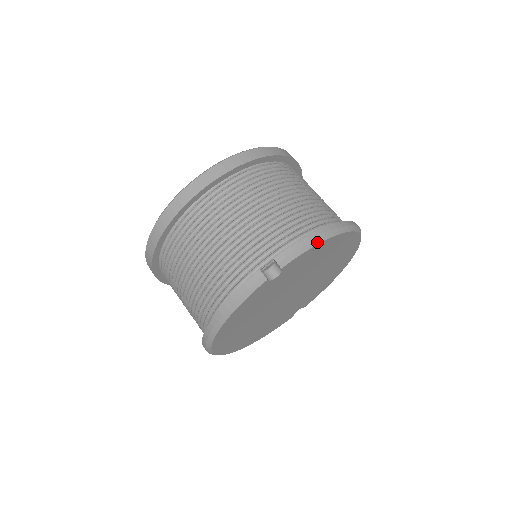
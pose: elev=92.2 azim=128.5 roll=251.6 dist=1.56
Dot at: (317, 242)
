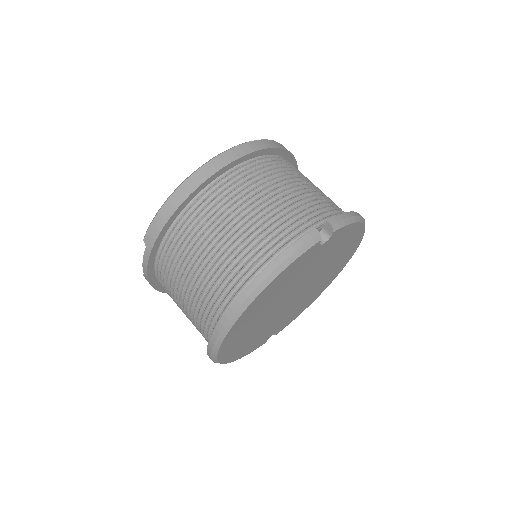
Dot at: (356, 220)
